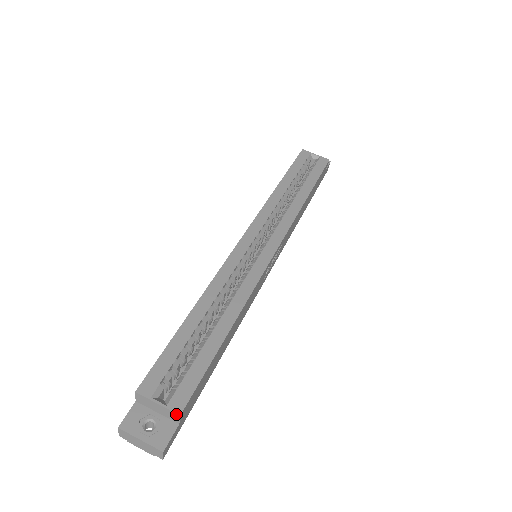
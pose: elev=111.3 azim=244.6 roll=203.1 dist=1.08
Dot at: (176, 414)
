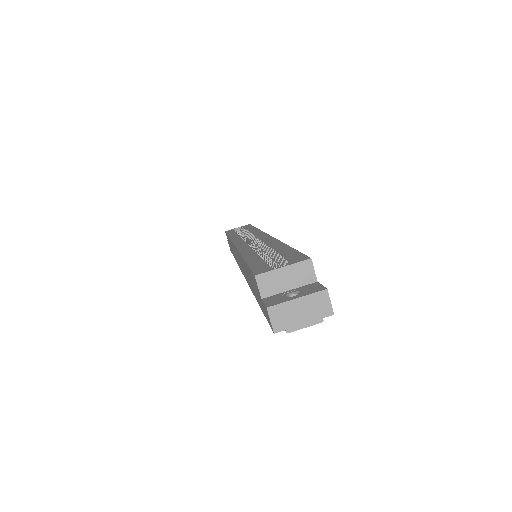
Dot at: (307, 262)
